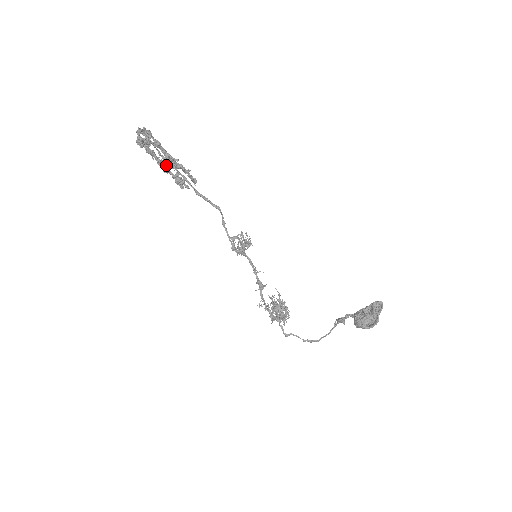
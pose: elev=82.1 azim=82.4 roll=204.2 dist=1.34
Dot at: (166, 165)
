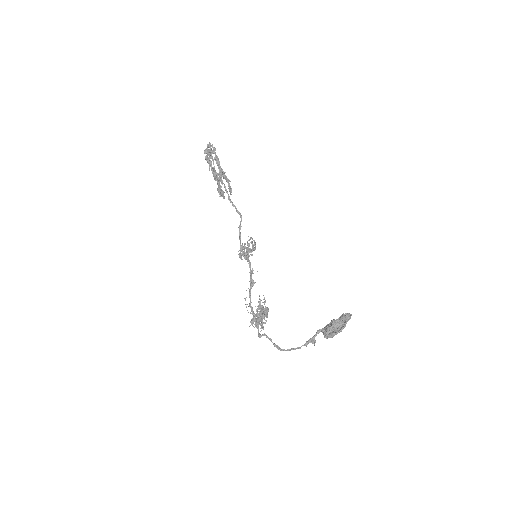
Dot at: occluded
